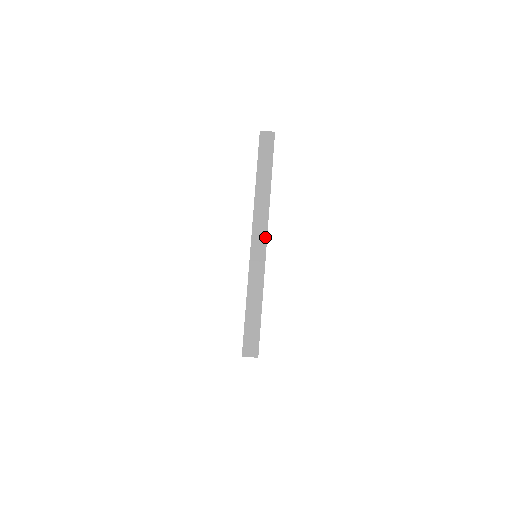
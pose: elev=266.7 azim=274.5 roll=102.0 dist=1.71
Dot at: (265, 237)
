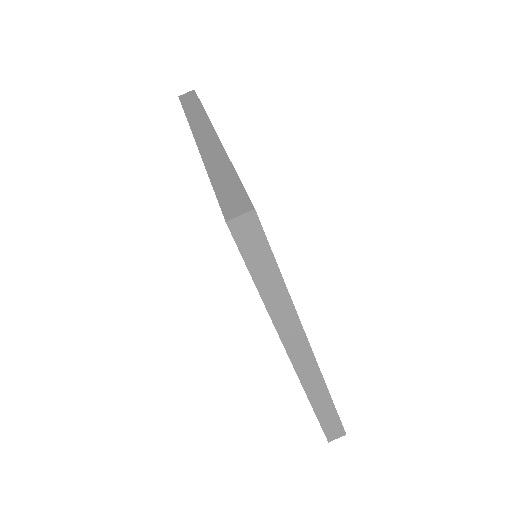
Dot at: (212, 131)
